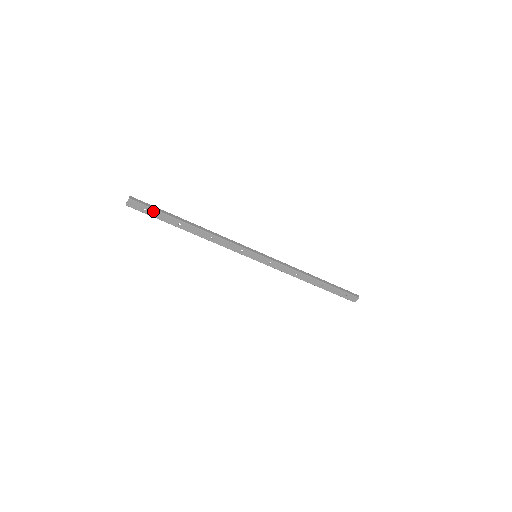
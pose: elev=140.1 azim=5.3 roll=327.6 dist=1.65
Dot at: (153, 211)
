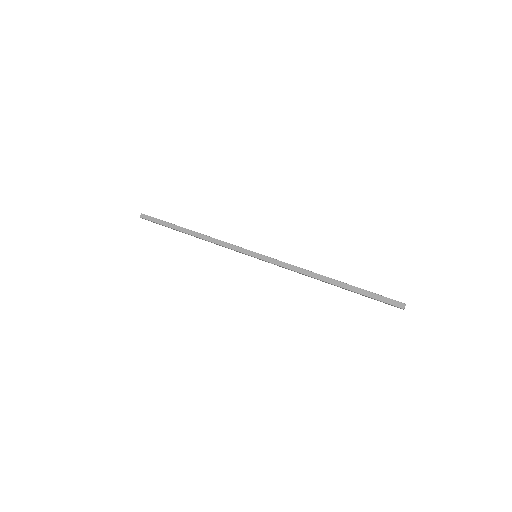
Dot at: (159, 224)
